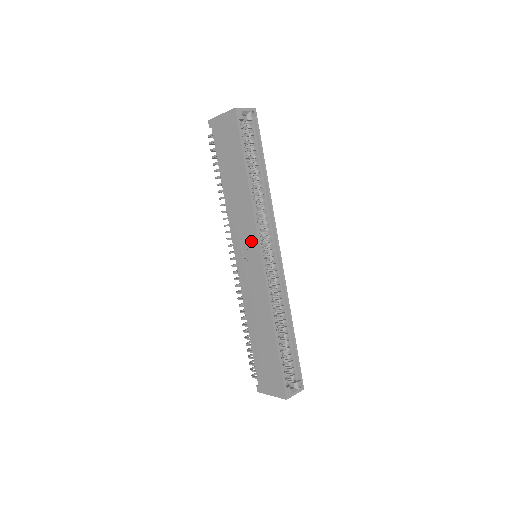
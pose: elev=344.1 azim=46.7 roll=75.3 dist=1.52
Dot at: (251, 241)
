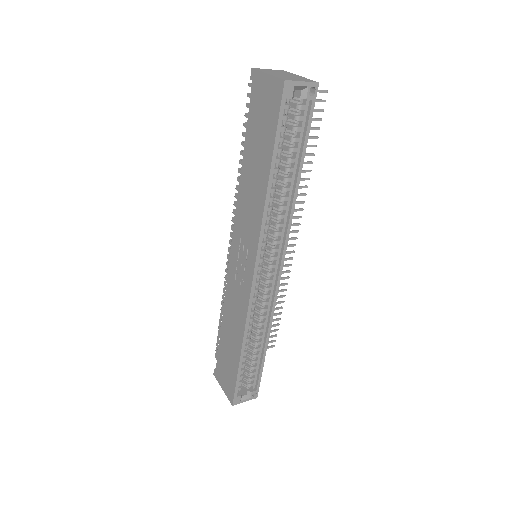
Dot at: (250, 250)
